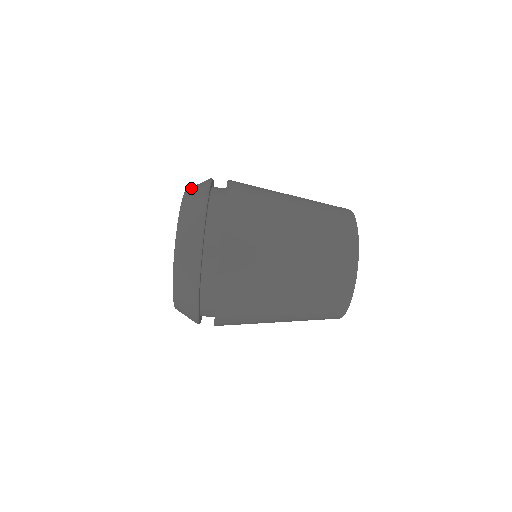
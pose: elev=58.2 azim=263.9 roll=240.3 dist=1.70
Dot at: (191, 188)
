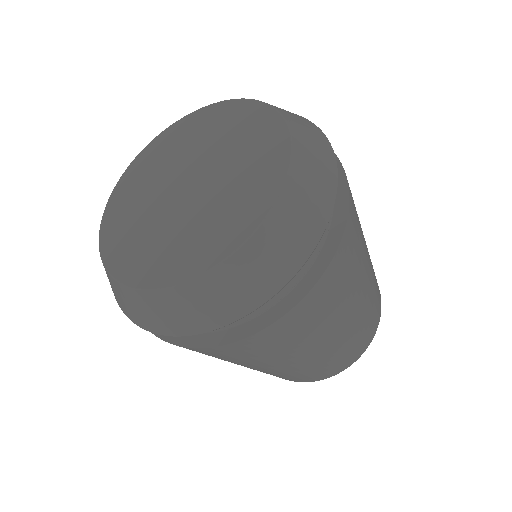
Dot at: (281, 224)
